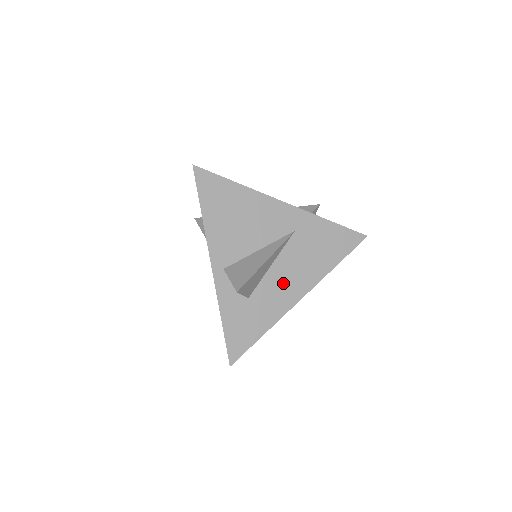
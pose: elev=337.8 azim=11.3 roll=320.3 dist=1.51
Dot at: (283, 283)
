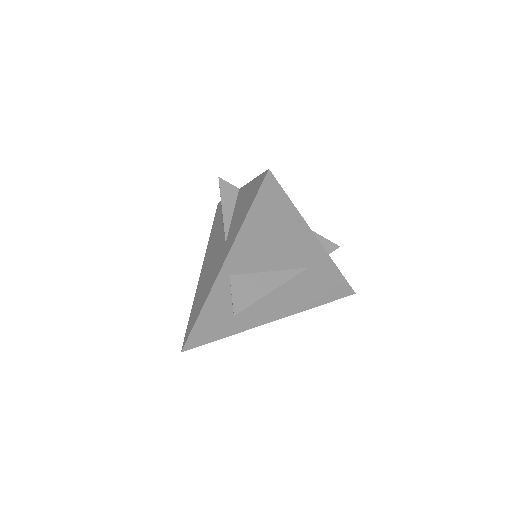
Dot at: (268, 305)
